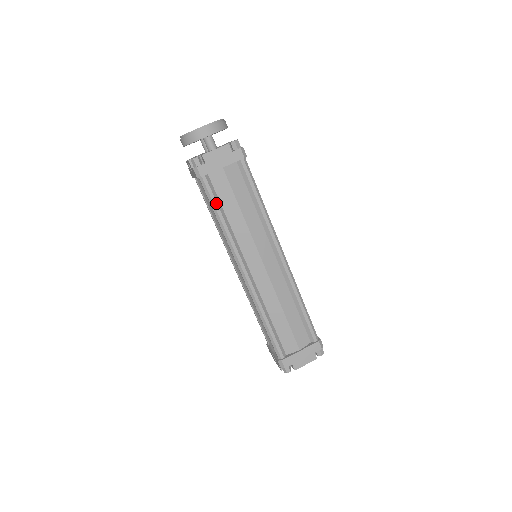
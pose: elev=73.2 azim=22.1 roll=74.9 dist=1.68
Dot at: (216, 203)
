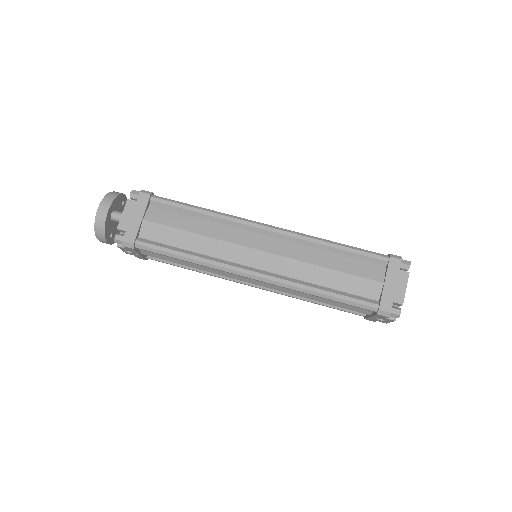
Dot at: (167, 249)
